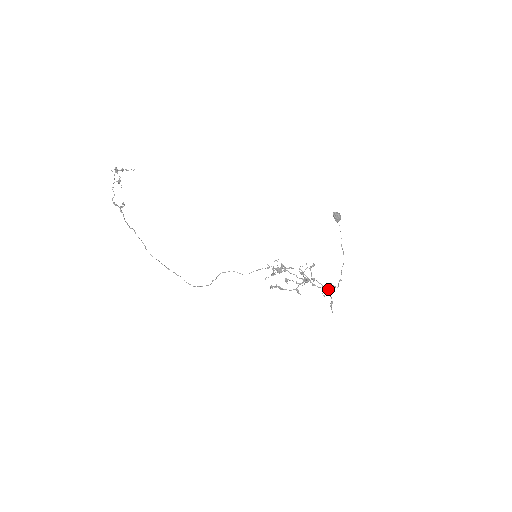
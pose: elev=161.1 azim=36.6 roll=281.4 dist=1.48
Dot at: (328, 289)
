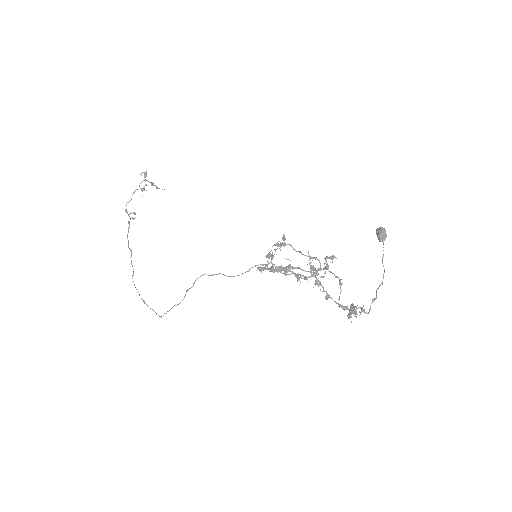
Dot at: occluded
